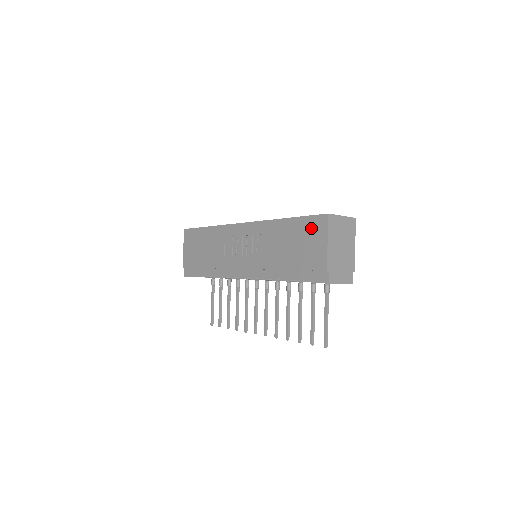
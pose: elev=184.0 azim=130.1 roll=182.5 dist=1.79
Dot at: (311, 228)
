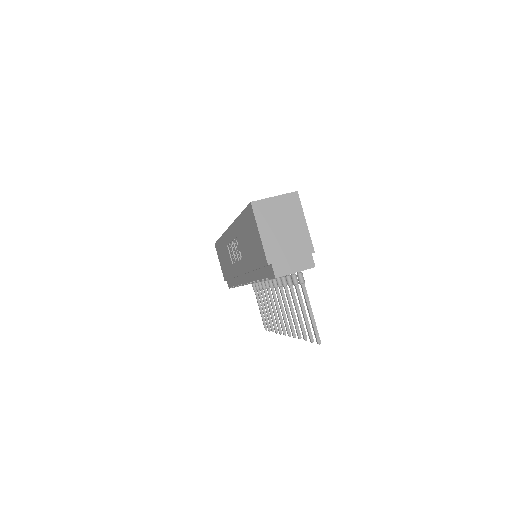
Dot at: (249, 221)
